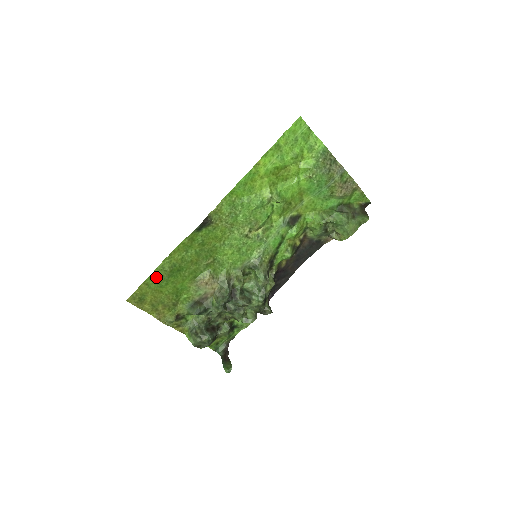
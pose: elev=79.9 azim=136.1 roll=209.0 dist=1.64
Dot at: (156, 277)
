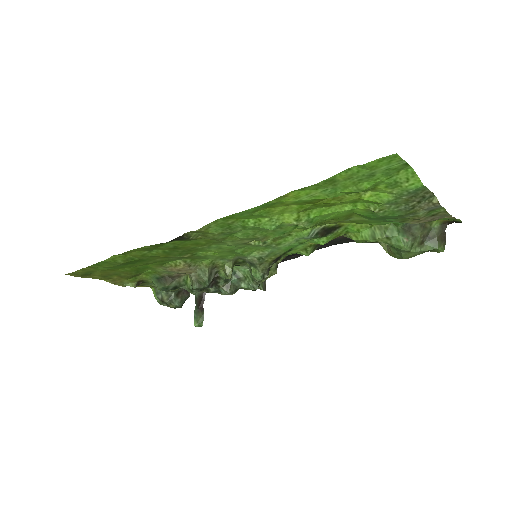
Dot at: (105, 264)
